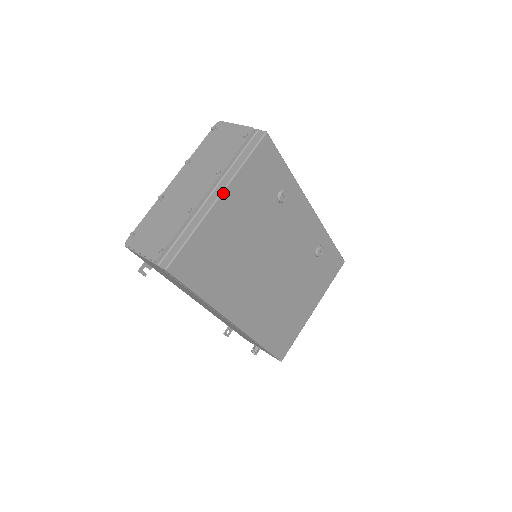
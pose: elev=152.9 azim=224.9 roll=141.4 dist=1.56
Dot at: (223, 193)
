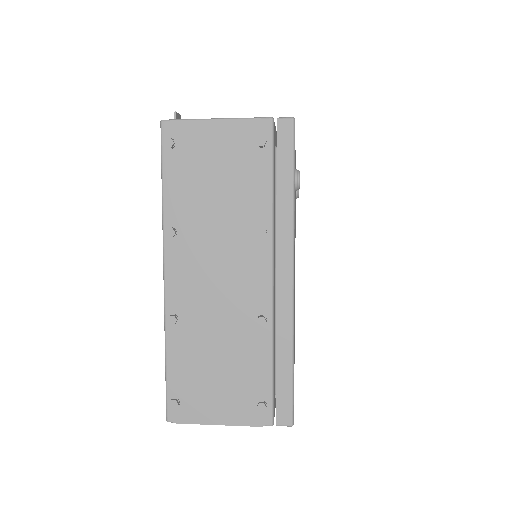
Dot at: occluded
